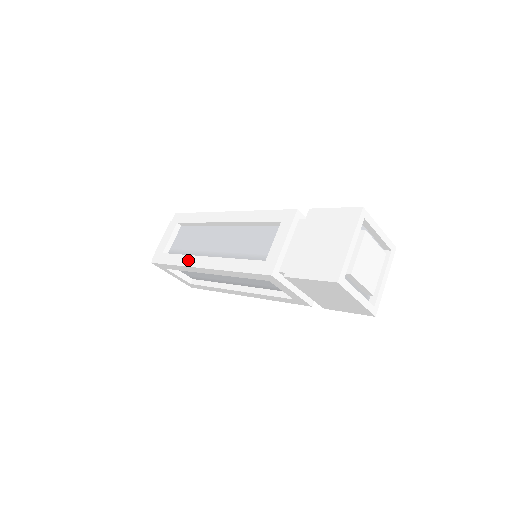
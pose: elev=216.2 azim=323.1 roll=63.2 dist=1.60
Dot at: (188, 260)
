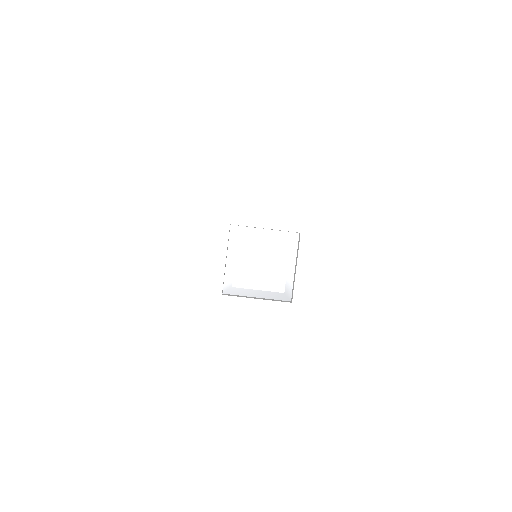
Dot at: occluded
